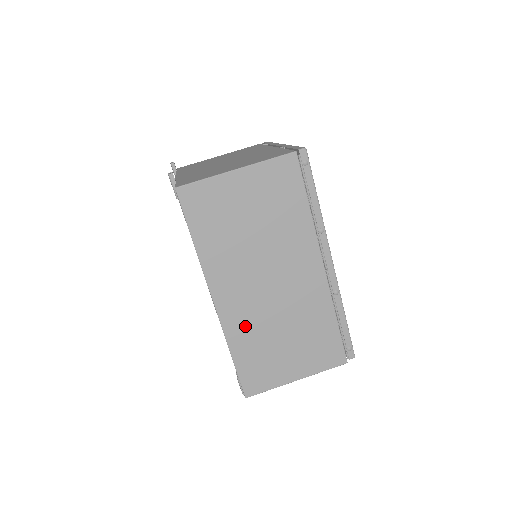
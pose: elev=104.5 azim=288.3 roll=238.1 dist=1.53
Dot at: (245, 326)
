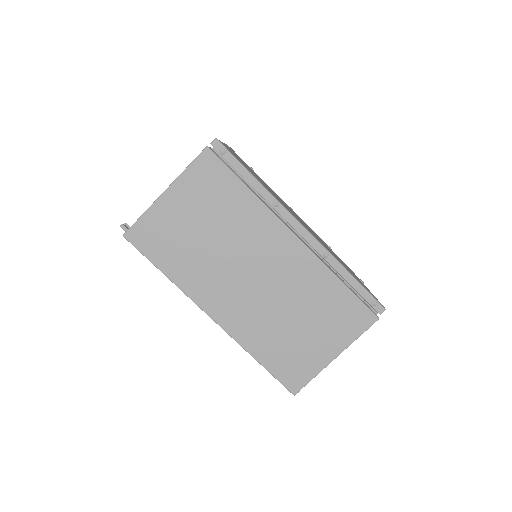
Dot at: (253, 328)
